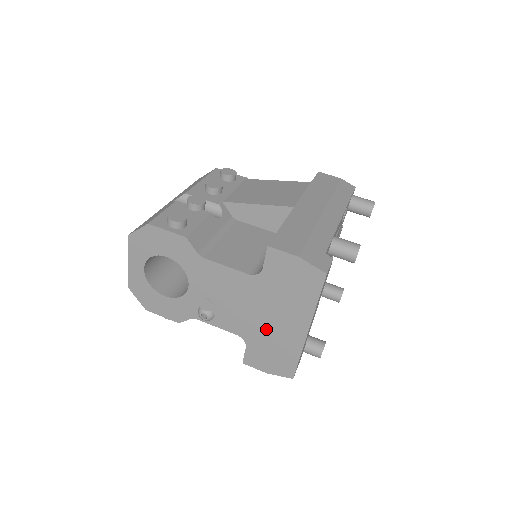
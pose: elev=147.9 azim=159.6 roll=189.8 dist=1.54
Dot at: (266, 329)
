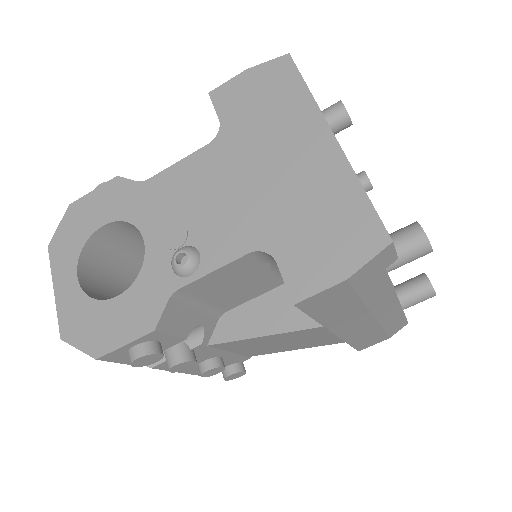
Dot at: (280, 195)
